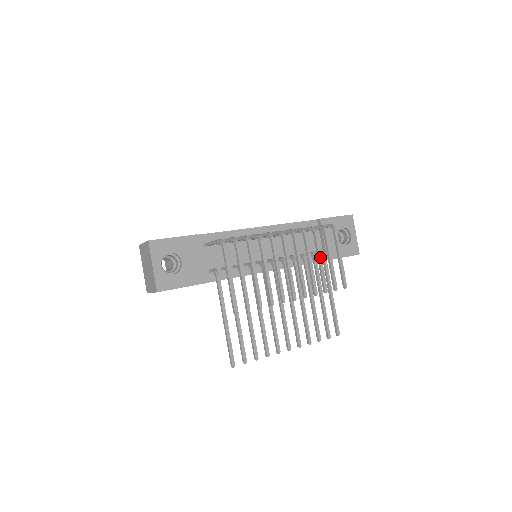
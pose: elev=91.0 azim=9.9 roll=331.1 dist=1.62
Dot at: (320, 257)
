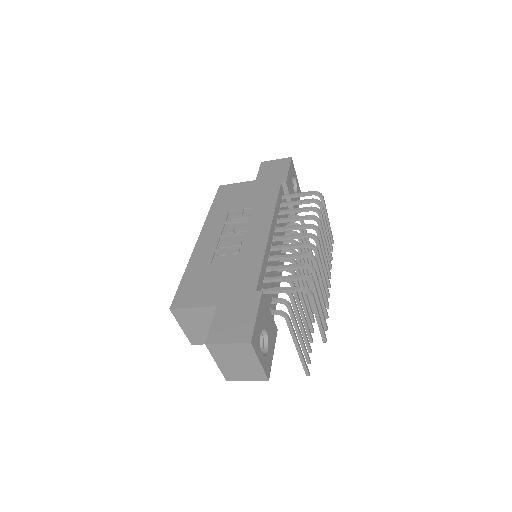
Dot at: (326, 233)
